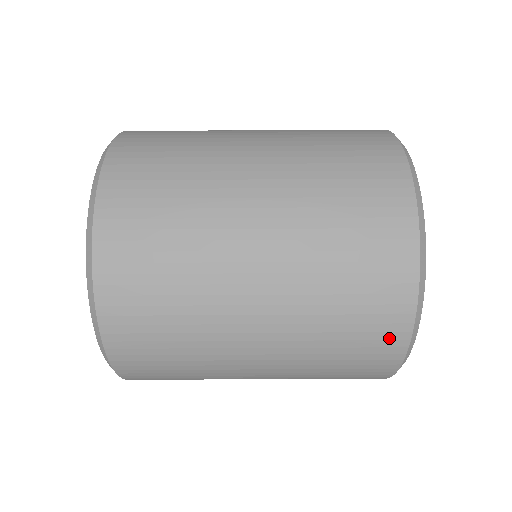
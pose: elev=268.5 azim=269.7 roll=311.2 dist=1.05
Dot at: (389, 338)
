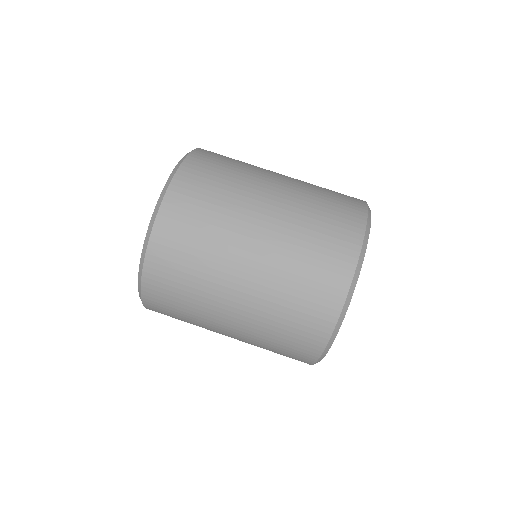
Dot at: (302, 360)
